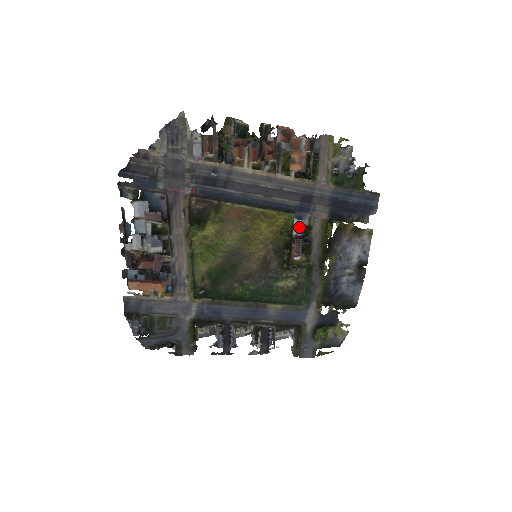
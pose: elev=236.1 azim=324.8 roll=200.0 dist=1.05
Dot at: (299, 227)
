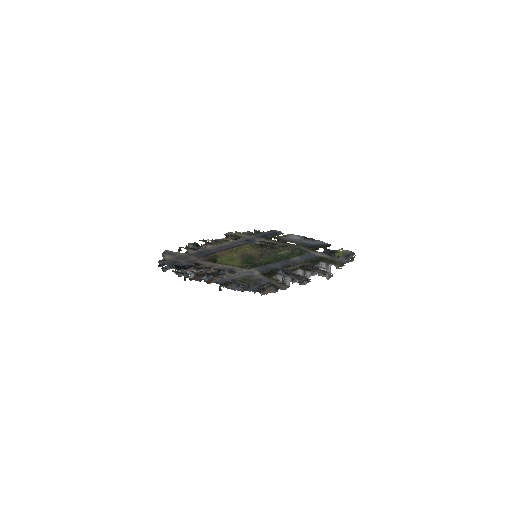
Dot at: occluded
